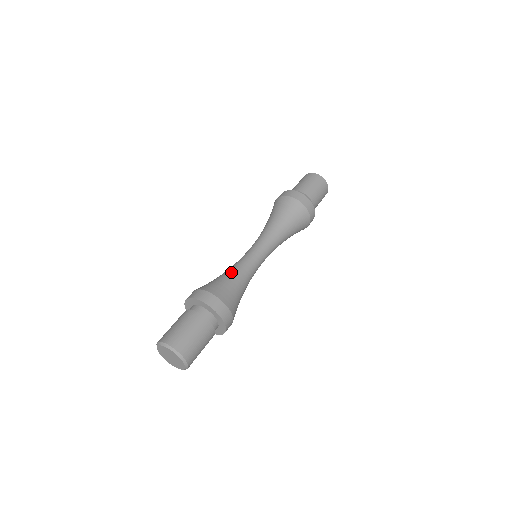
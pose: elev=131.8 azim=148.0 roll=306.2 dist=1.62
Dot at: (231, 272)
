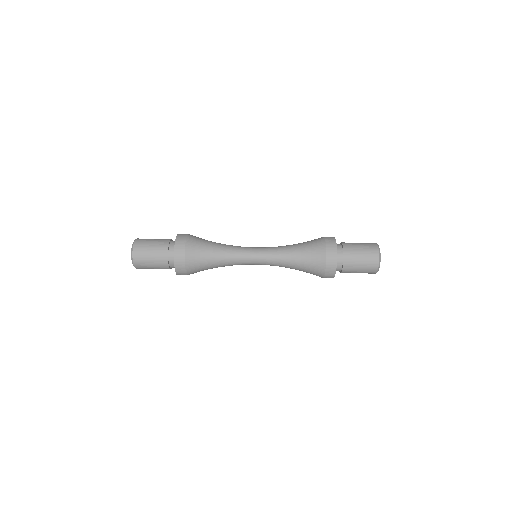
Dot at: occluded
